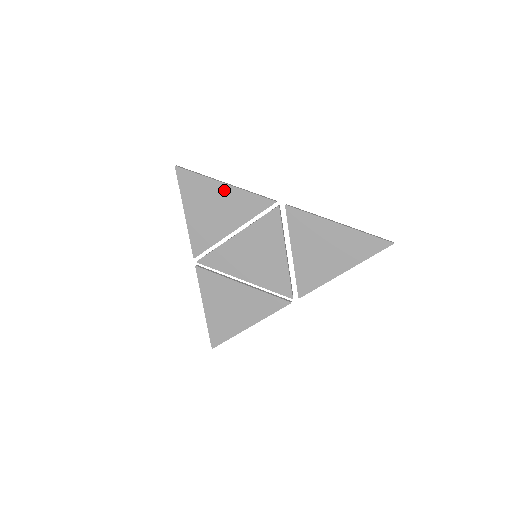
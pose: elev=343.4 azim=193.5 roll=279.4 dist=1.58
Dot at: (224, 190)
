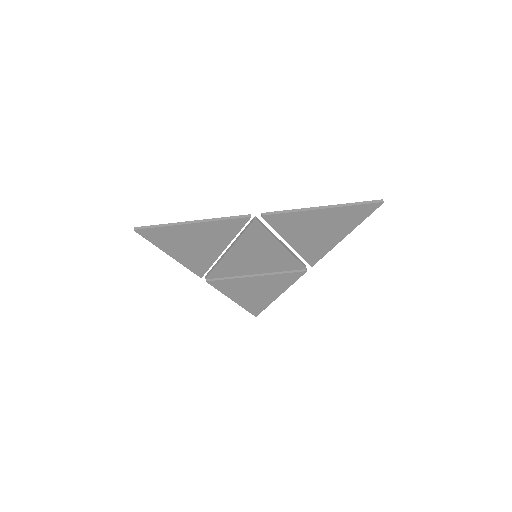
Dot at: (194, 228)
